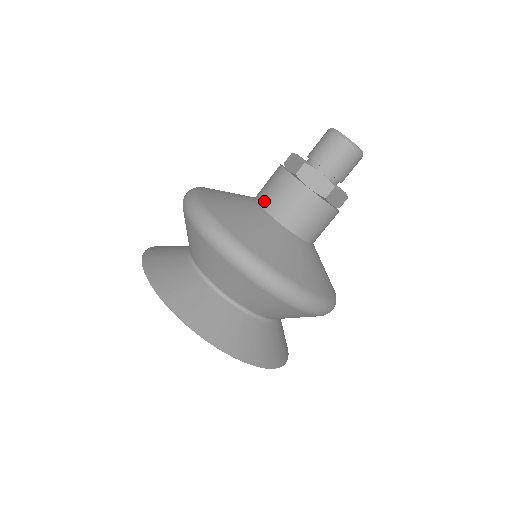
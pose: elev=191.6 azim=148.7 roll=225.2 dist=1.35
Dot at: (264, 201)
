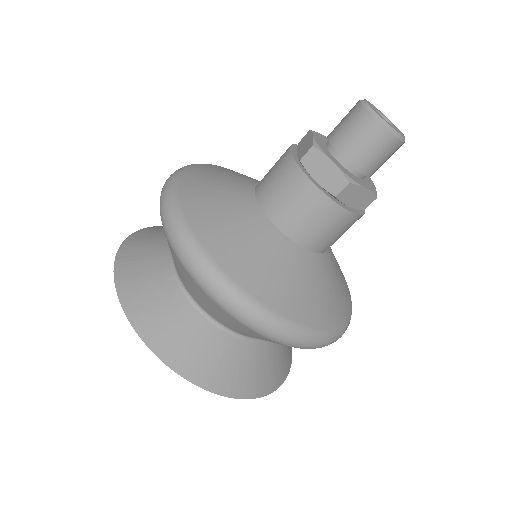
Dot at: (289, 229)
